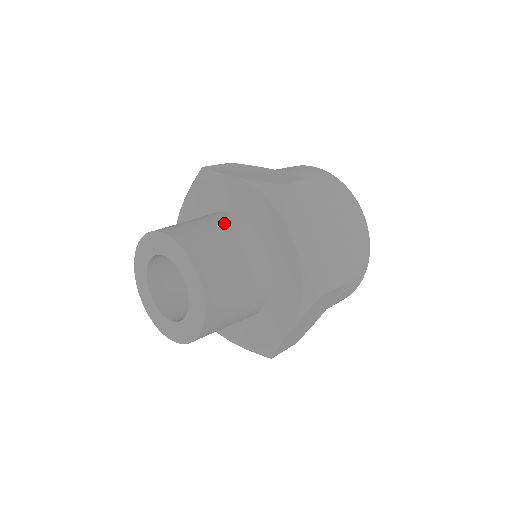
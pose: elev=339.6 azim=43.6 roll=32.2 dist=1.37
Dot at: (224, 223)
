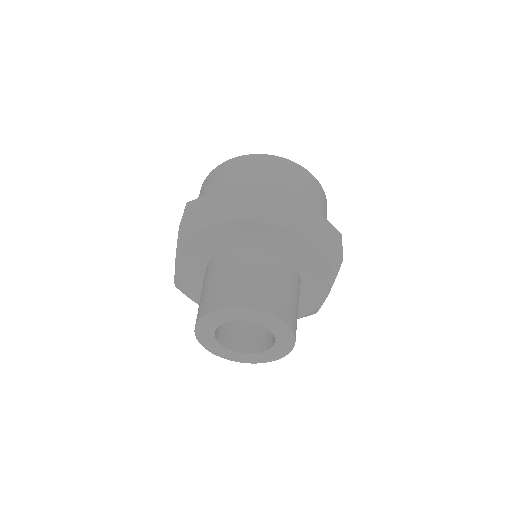
Dot at: (246, 262)
